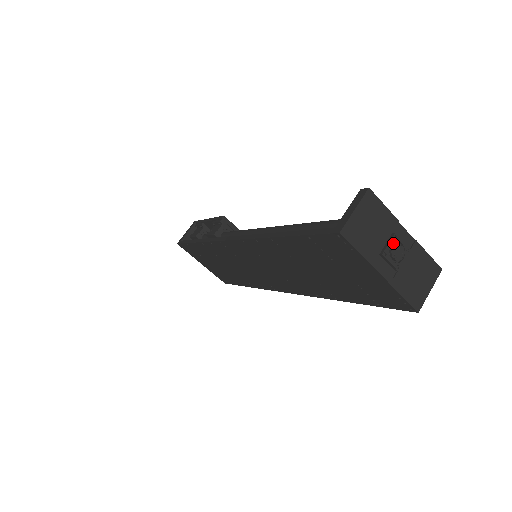
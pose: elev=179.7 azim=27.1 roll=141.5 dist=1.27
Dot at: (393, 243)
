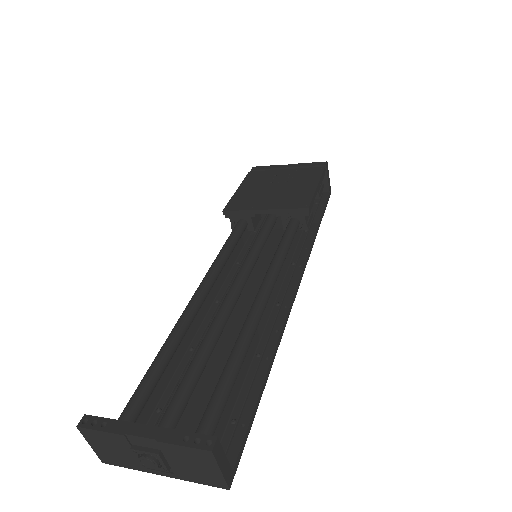
Dot at: (140, 454)
